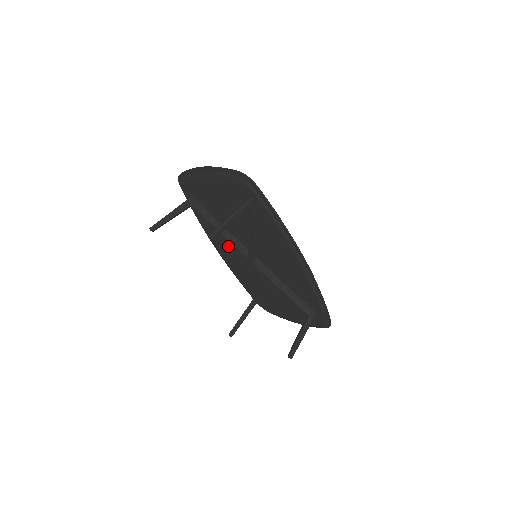
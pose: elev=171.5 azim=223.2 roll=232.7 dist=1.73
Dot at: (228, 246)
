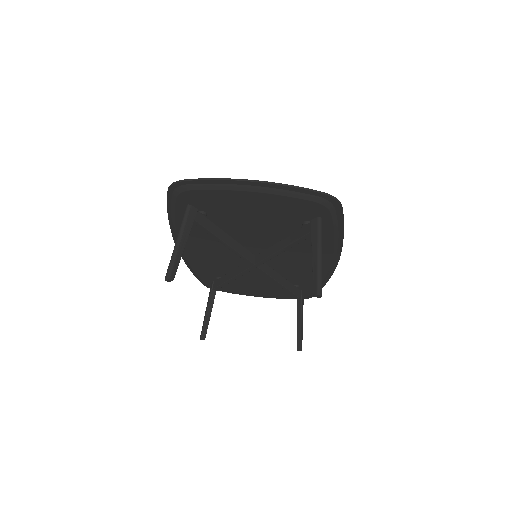
Dot at: (208, 246)
